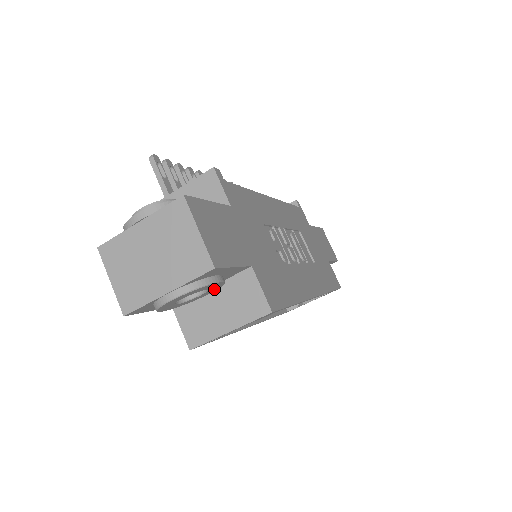
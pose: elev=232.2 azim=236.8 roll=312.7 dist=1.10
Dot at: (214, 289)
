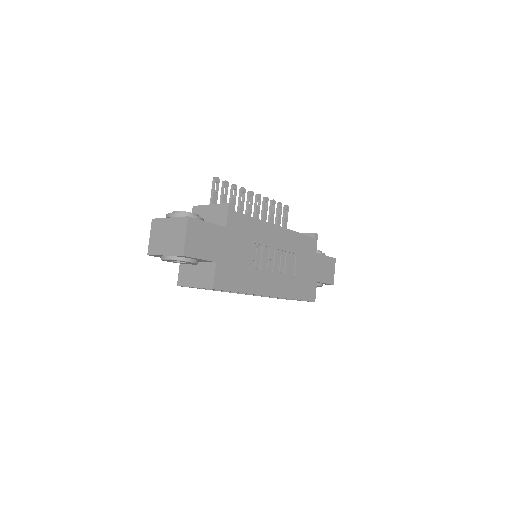
Dot at: (194, 264)
